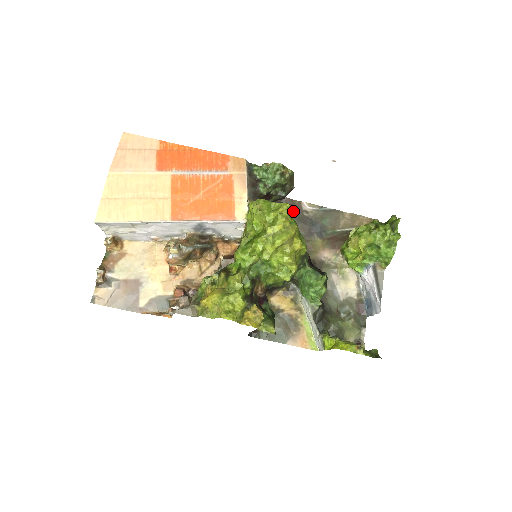
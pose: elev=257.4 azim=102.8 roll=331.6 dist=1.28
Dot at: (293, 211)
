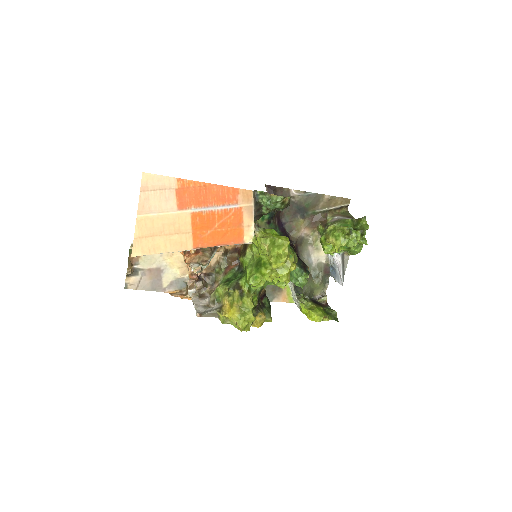
Dot at: occluded
